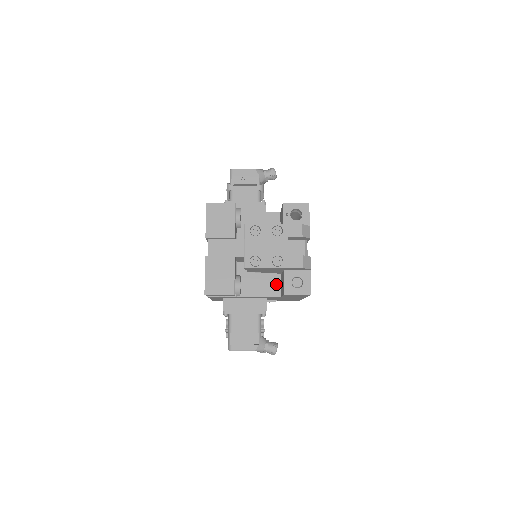
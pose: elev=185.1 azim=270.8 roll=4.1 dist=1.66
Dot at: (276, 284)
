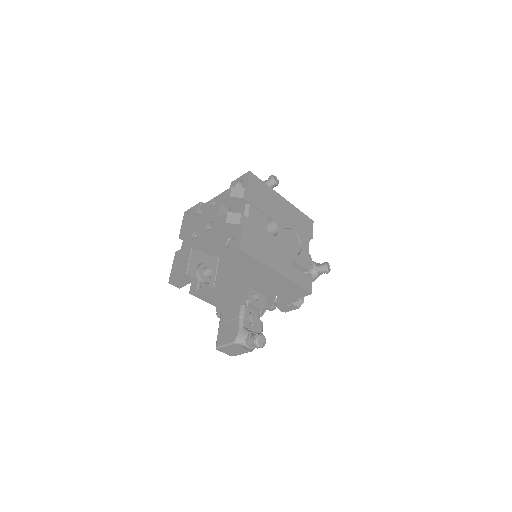
Dot at: occluded
